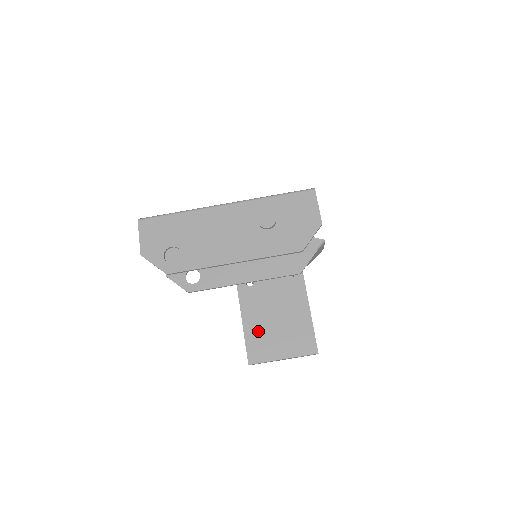
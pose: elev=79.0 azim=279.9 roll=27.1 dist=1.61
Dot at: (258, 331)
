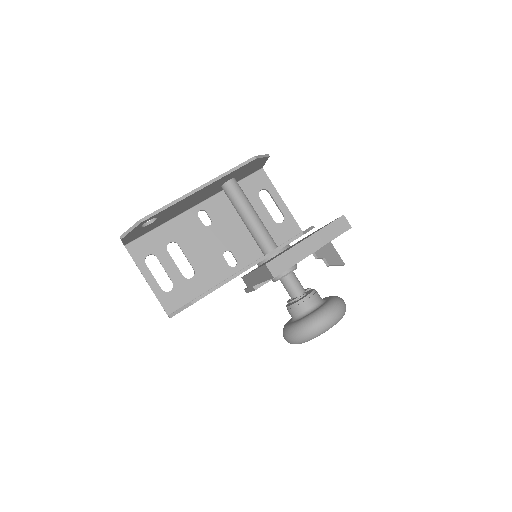
Dot at: occluded
